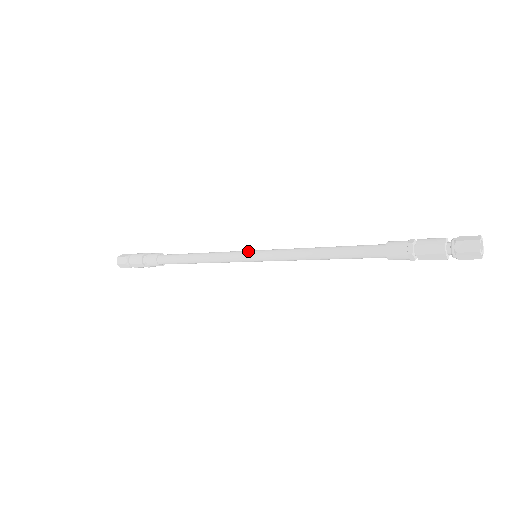
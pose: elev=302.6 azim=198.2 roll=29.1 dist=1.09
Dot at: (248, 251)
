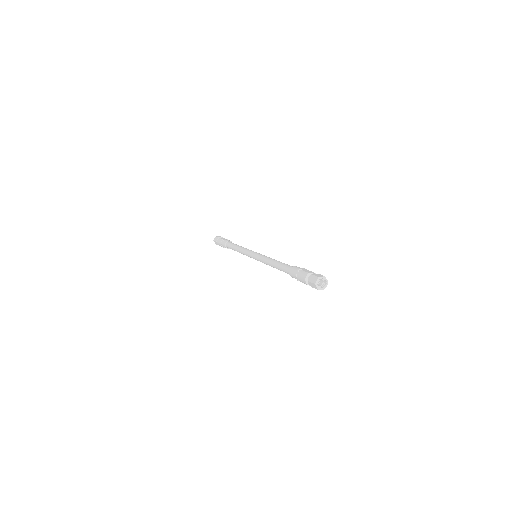
Dot at: (251, 254)
